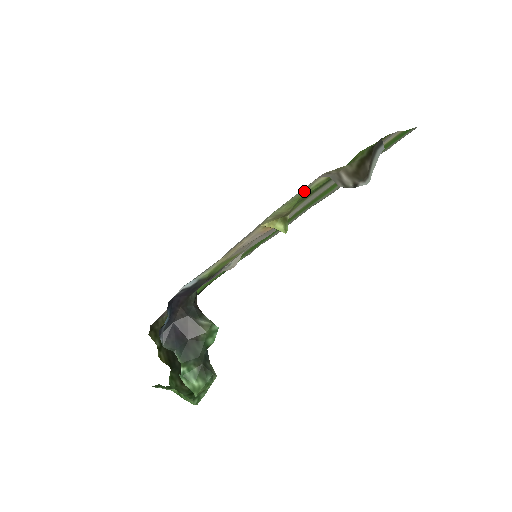
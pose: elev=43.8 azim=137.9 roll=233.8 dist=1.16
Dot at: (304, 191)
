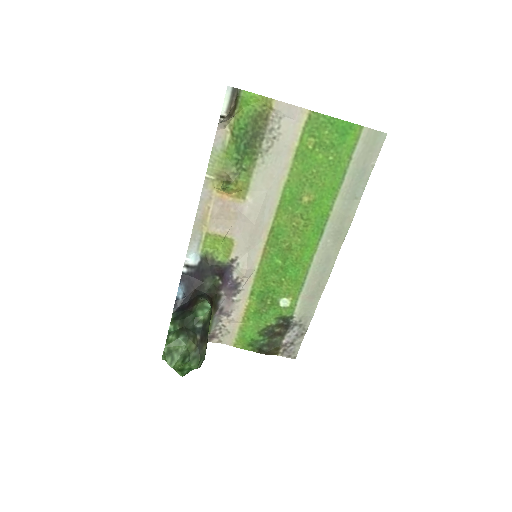
Dot at: (223, 149)
